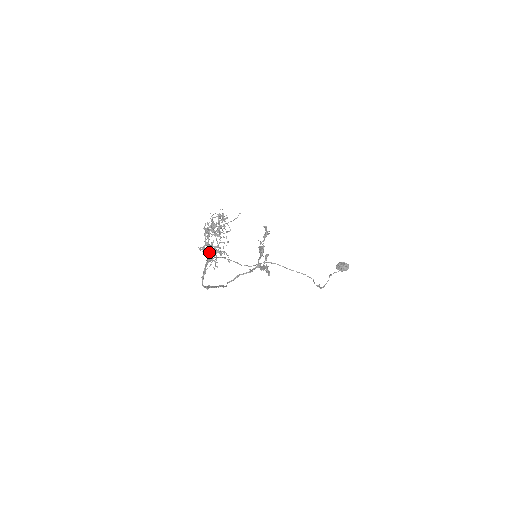
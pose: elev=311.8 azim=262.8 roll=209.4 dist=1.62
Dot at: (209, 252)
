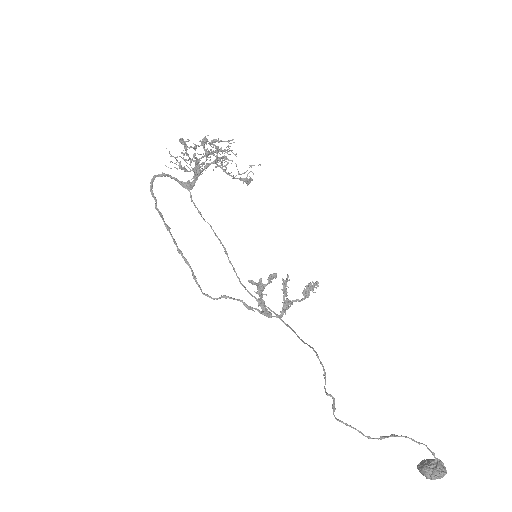
Dot at: (181, 142)
